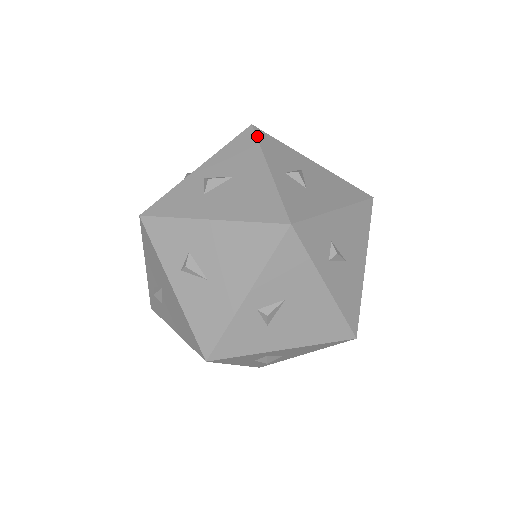
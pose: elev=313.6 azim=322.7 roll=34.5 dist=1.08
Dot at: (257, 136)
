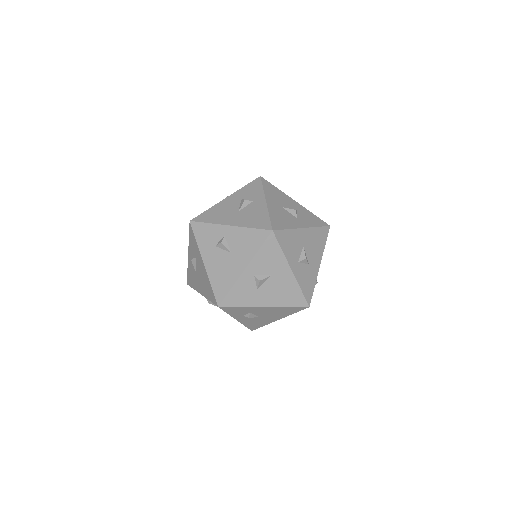
Dot at: (265, 242)
